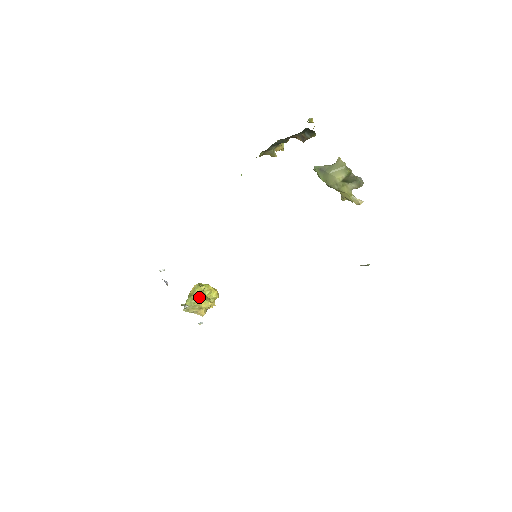
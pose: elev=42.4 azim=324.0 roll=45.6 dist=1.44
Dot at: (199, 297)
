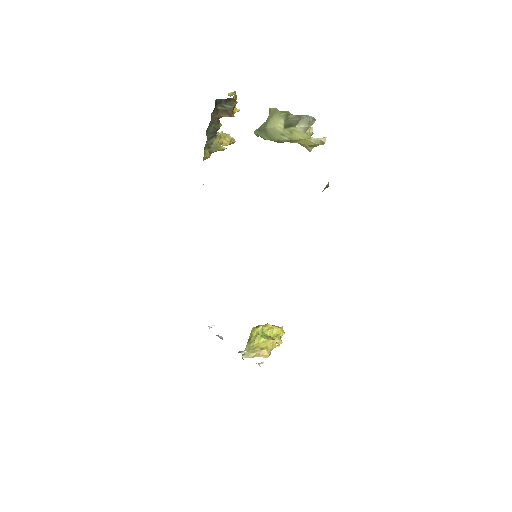
Dot at: (256, 338)
